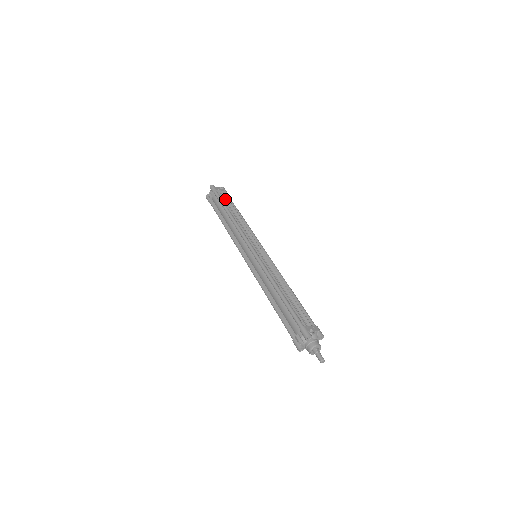
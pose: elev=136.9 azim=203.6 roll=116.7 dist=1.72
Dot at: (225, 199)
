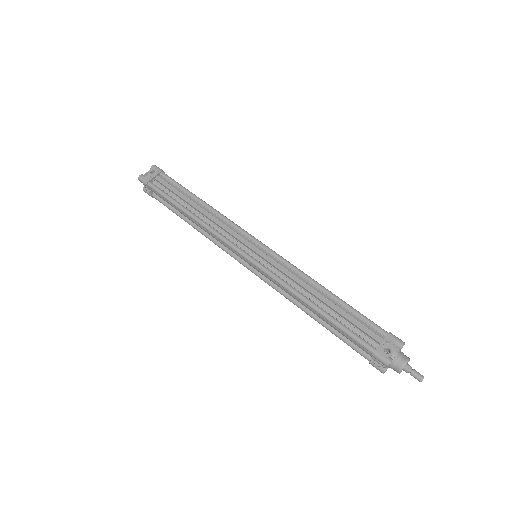
Dot at: (167, 187)
